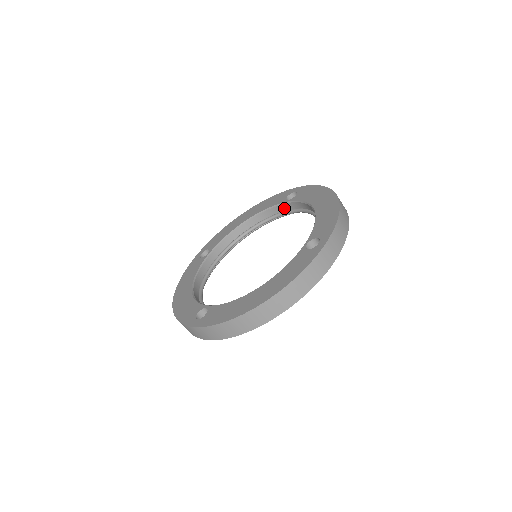
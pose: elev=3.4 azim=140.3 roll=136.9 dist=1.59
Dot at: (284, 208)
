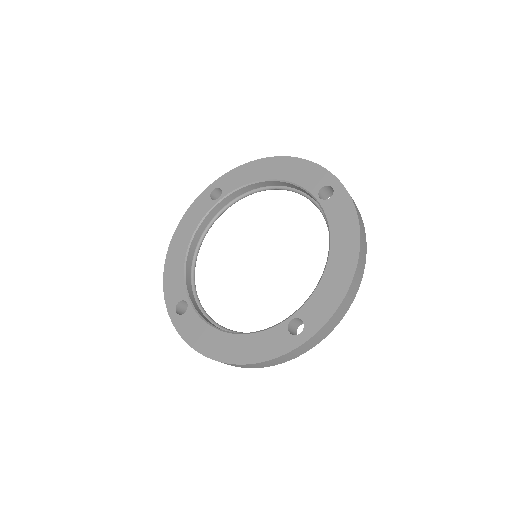
Dot at: (313, 198)
